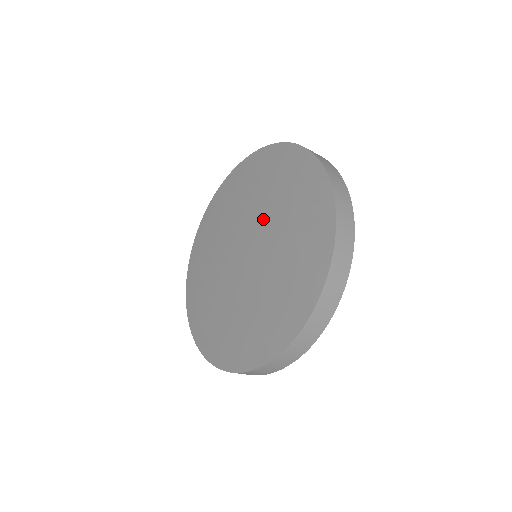
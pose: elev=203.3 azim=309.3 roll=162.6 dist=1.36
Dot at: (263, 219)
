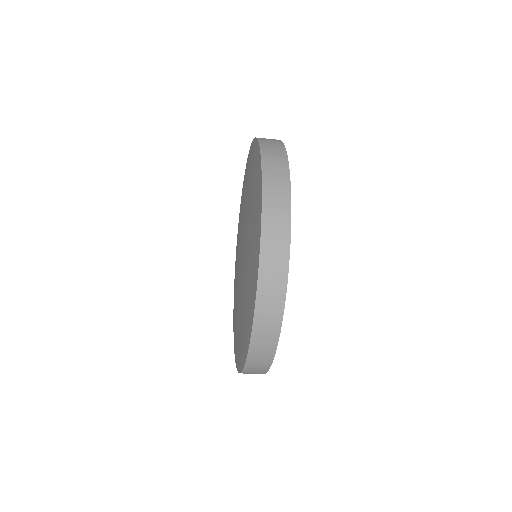
Dot at: (246, 233)
